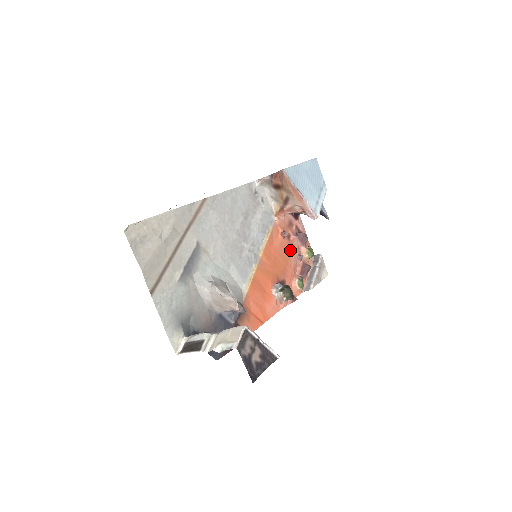
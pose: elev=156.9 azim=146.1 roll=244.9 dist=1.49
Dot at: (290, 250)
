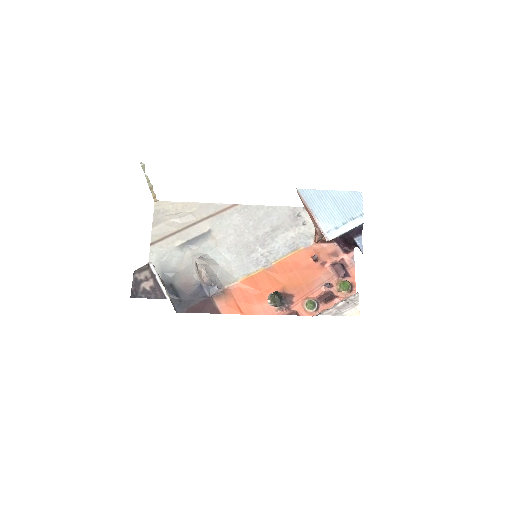
Dot at: (319, 275)
